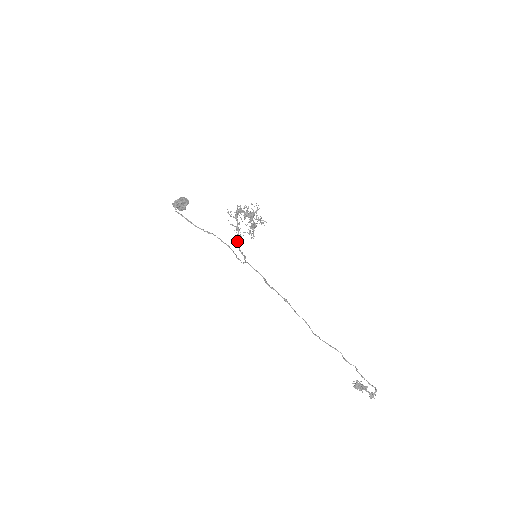
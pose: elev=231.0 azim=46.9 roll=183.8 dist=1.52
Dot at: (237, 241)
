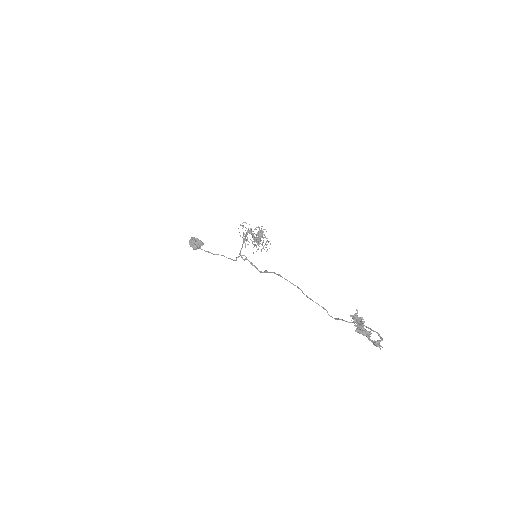
Dot at: (241, 249)
